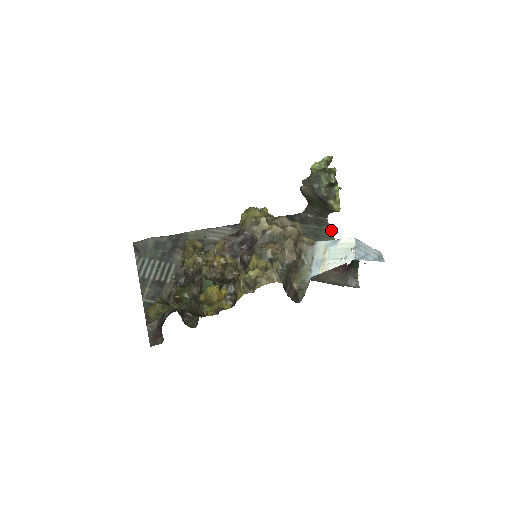
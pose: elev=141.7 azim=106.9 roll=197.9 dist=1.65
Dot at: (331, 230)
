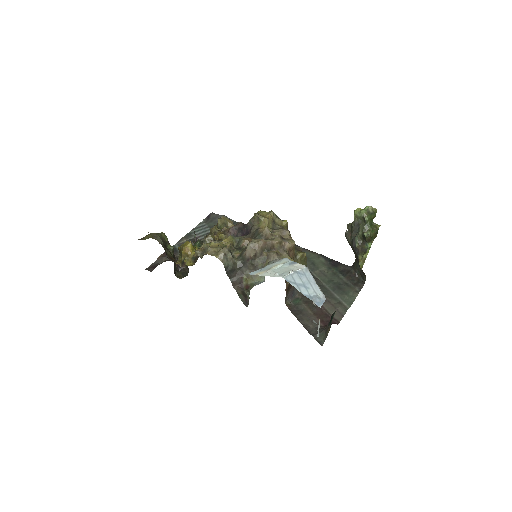
Dot at: occluded
